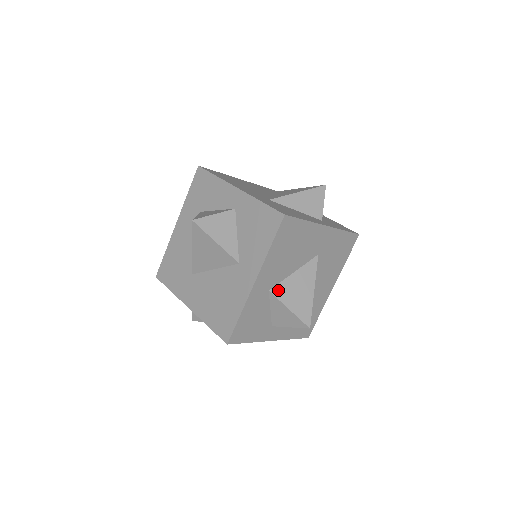
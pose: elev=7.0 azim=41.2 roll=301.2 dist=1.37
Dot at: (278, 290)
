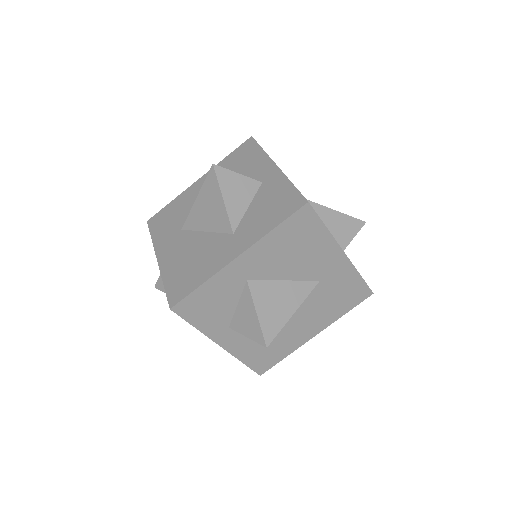
Dot at: (257, 286)
